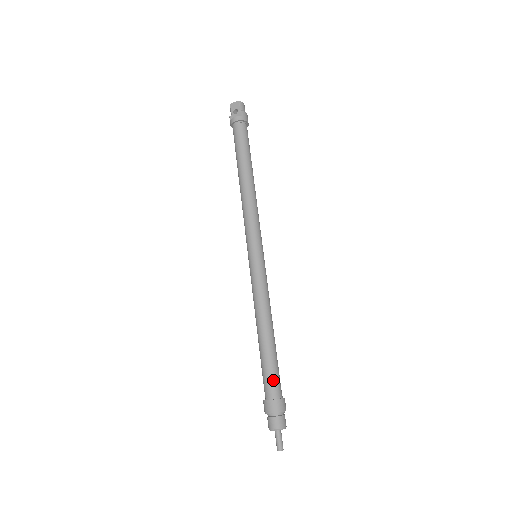
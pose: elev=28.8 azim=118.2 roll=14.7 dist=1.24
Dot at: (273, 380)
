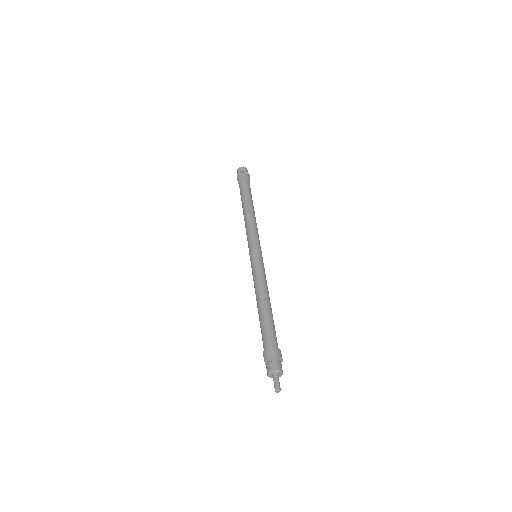
Dot at: (273, 335)
